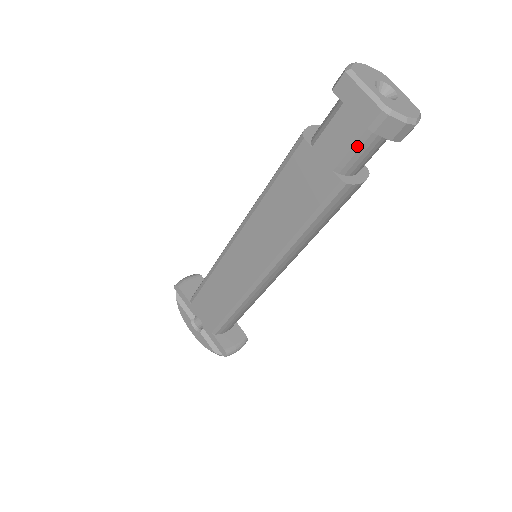
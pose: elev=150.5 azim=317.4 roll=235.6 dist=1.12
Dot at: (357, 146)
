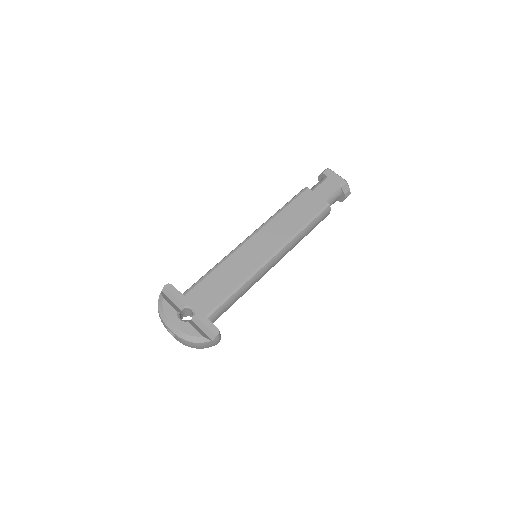
Dot at: (334, 191)
